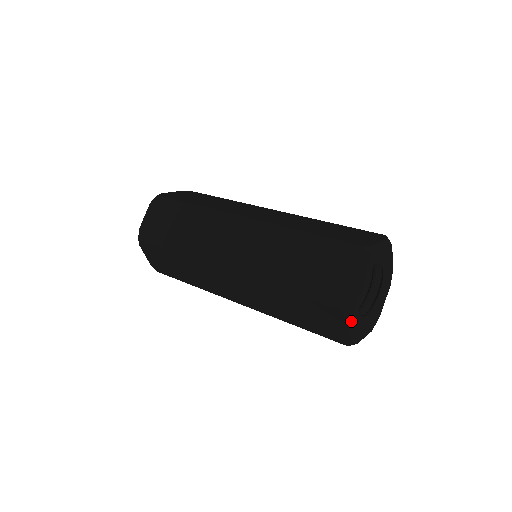
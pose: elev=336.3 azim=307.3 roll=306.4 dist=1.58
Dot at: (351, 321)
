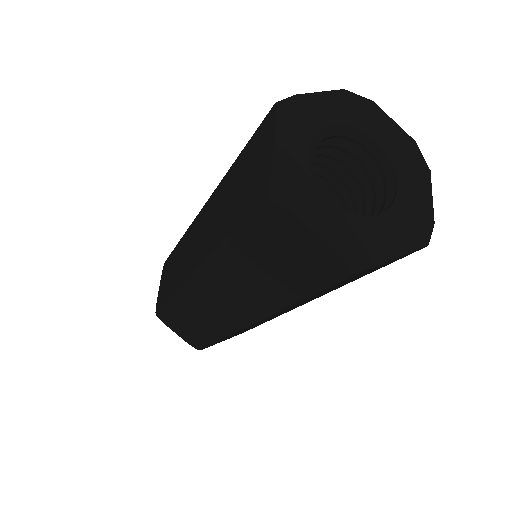
Dot at: (314, 217)
